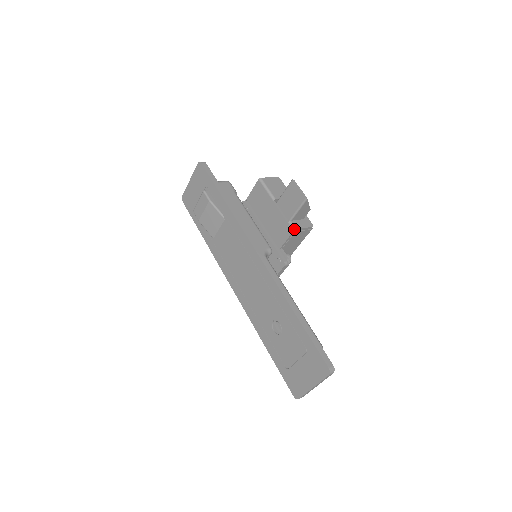
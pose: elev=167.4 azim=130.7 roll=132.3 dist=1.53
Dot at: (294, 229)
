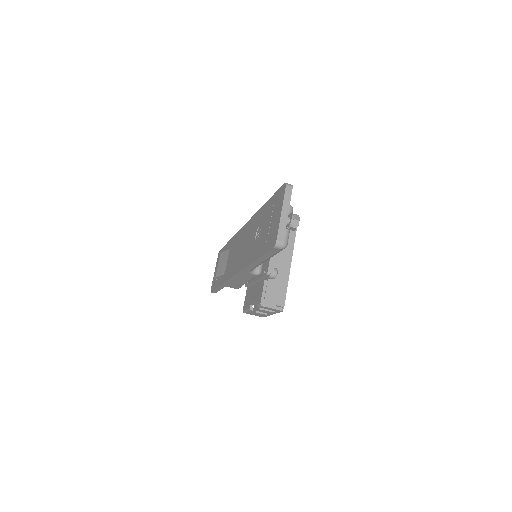
Dot at: occluded
